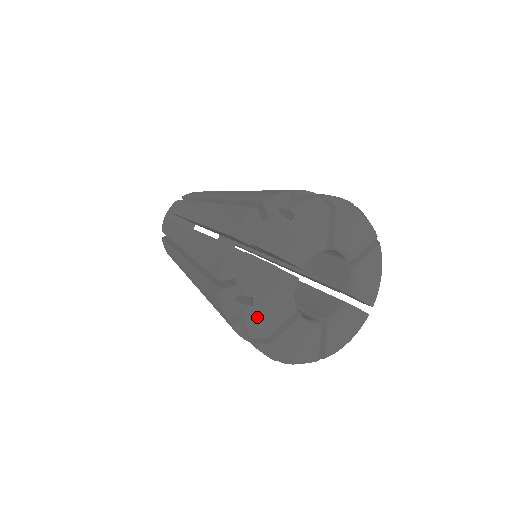
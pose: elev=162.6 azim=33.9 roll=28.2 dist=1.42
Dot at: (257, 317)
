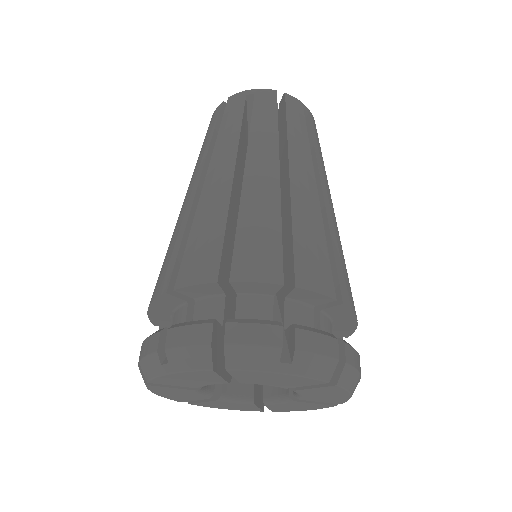
Dot at: (155, 372)
